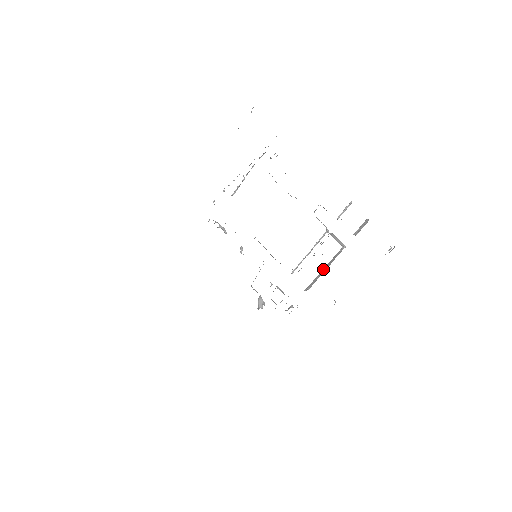
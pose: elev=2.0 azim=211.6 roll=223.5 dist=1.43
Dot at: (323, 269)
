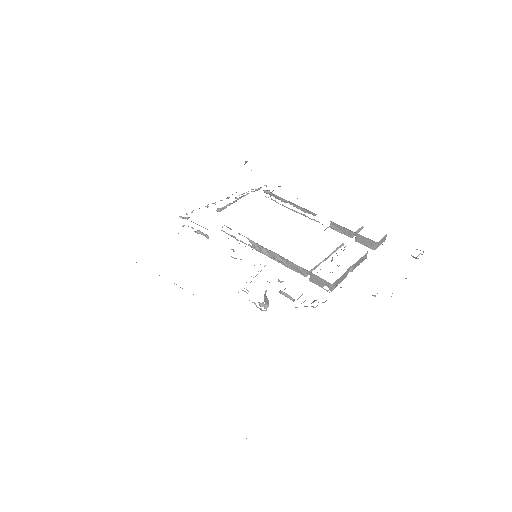
Dot at: (350, 267)
